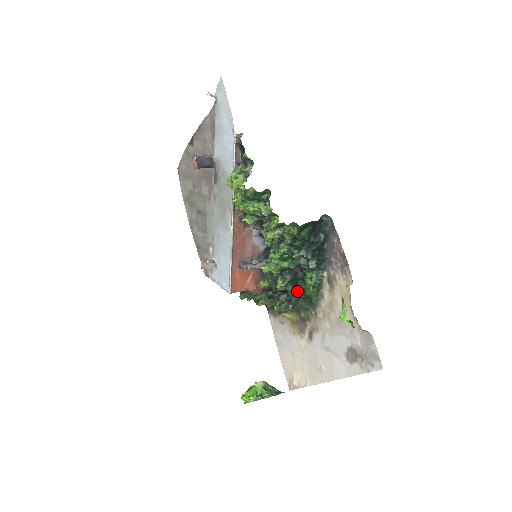
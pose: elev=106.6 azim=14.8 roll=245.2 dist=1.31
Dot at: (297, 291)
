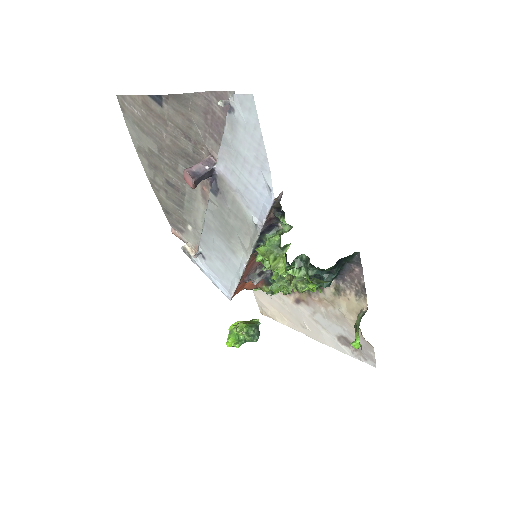
Dot at: occluded
